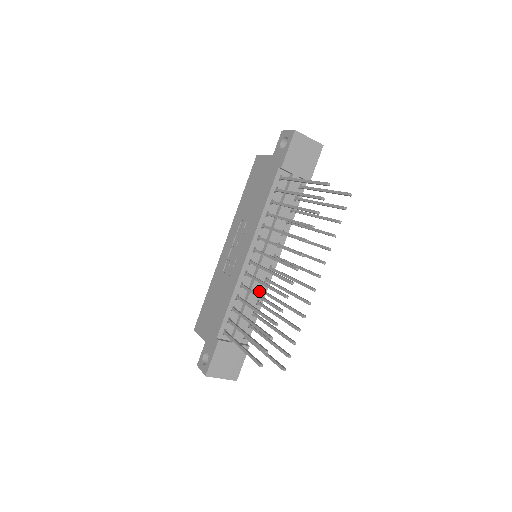
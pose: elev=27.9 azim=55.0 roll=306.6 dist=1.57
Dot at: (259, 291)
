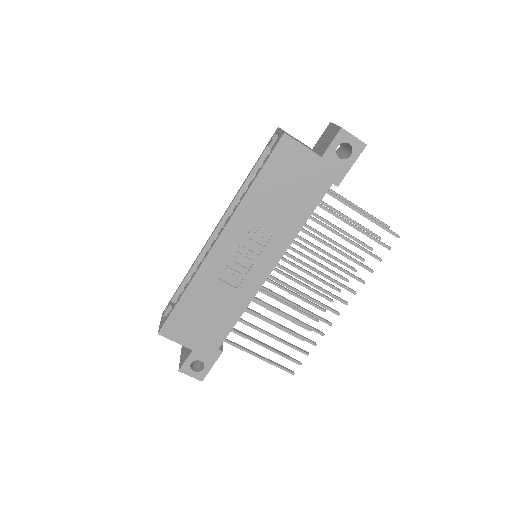
Dot at: occluded
